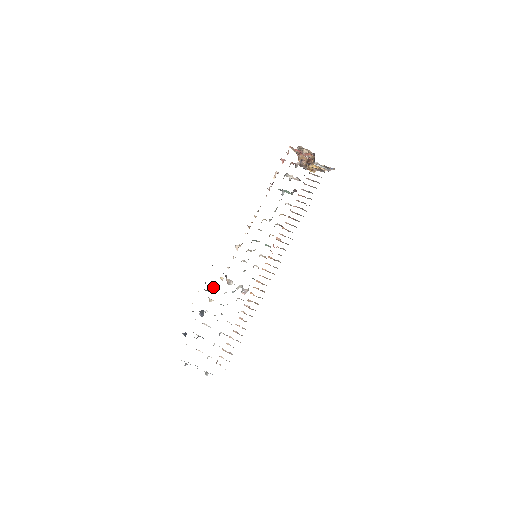
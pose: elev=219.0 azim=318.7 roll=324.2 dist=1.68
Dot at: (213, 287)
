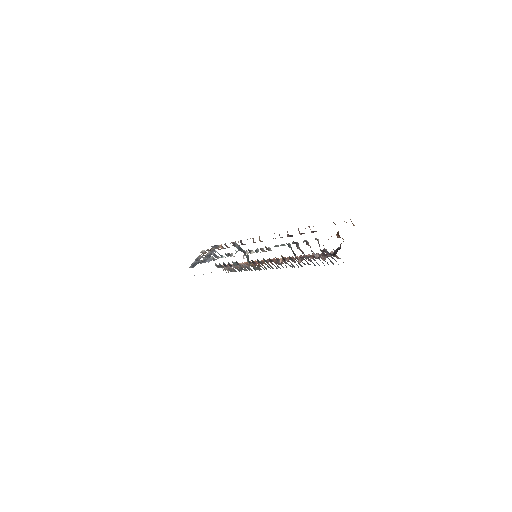
Dot at: occluded
